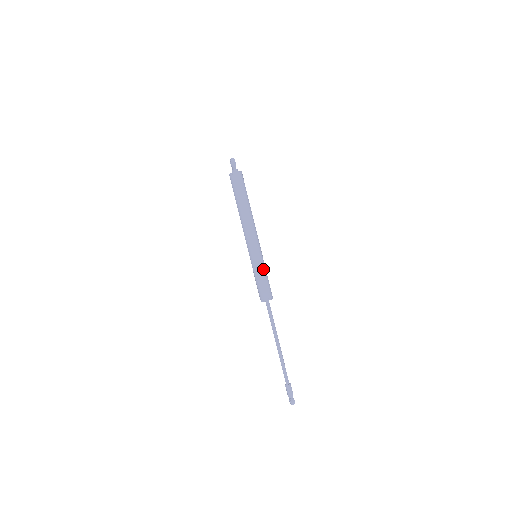
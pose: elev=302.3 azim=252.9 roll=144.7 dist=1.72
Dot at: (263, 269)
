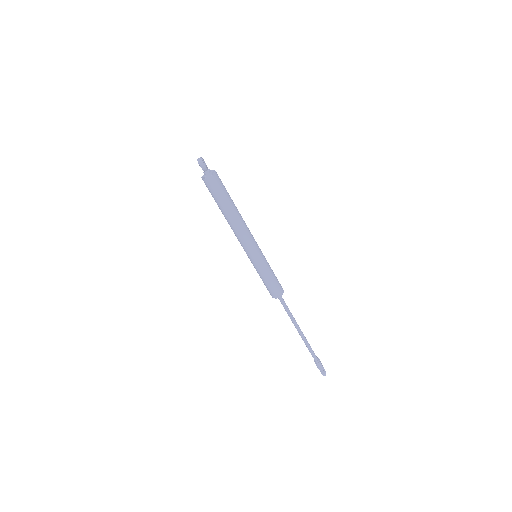
Dot at: (266, 269)
